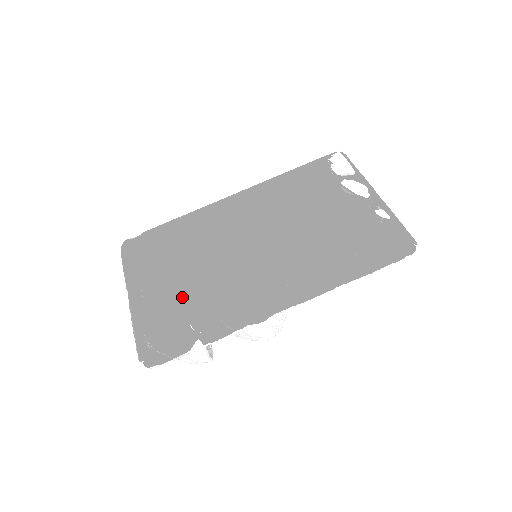
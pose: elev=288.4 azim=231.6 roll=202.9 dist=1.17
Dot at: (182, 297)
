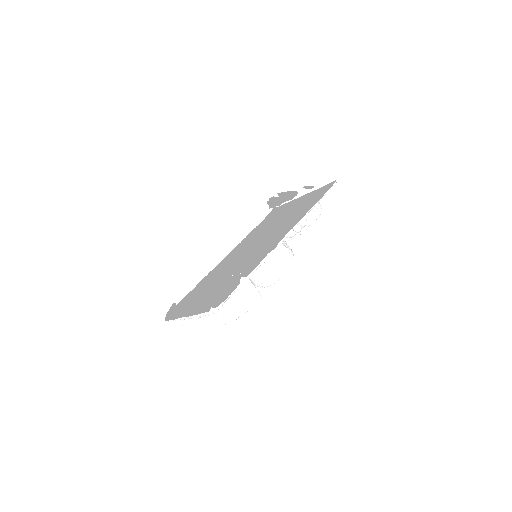
Dot at: (221, 292)
